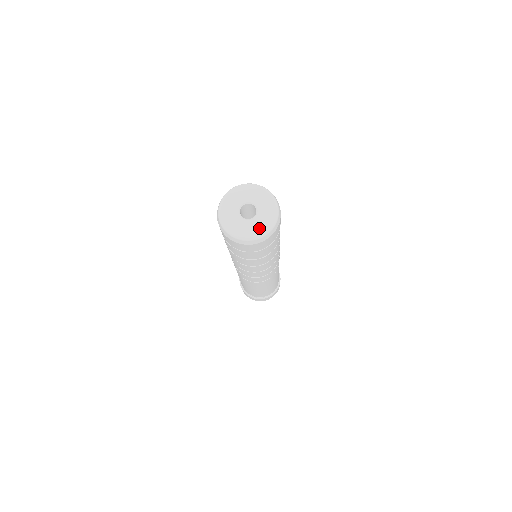
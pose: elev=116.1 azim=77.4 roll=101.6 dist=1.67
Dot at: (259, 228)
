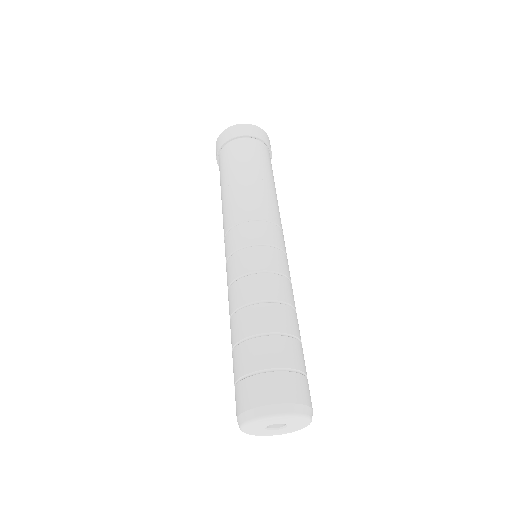
Dot at: (294, 430)
